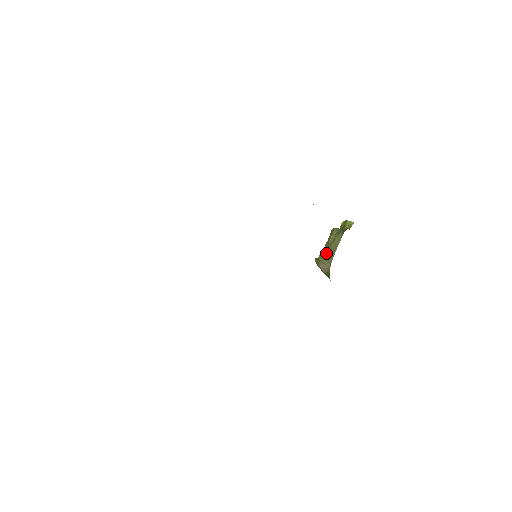
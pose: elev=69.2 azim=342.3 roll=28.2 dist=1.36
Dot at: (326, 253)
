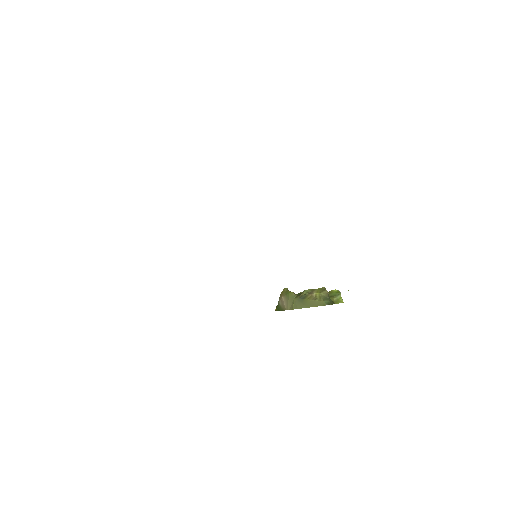
Dot at: (299, 298)
